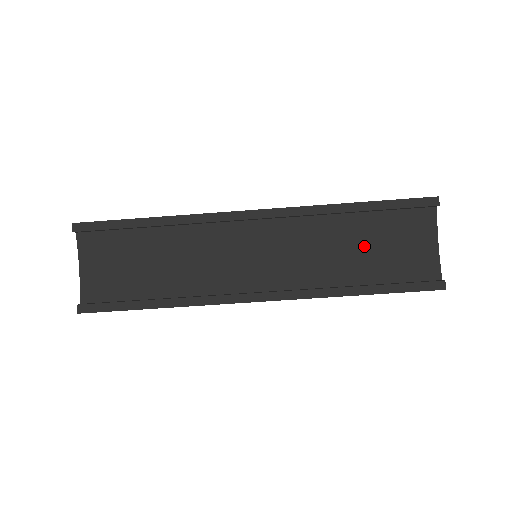
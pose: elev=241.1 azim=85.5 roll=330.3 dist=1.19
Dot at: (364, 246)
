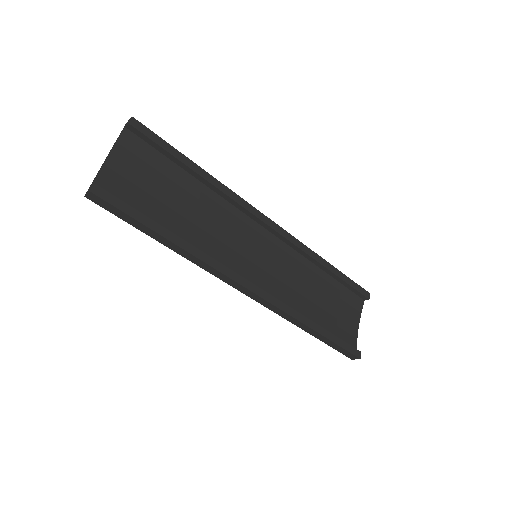
Dot at: (322, 299)
